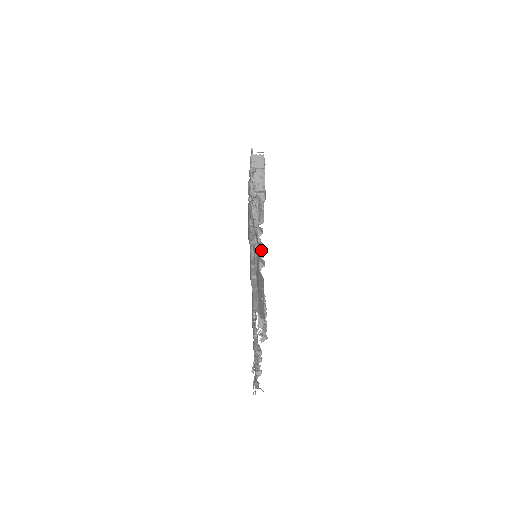
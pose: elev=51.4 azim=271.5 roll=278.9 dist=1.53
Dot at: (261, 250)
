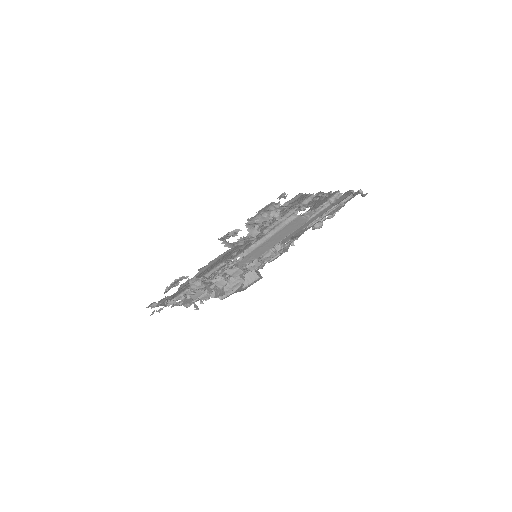
Dot at: (276, 251)
